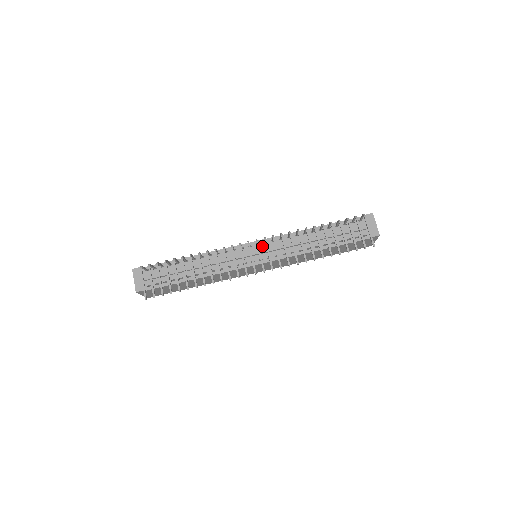
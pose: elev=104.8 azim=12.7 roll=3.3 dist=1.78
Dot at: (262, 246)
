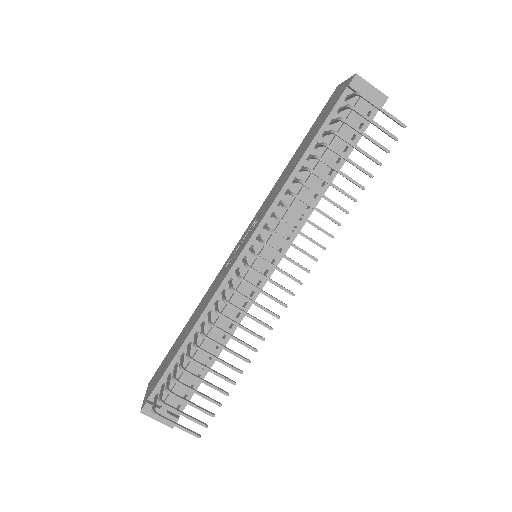
Dot at: (258, 245)
